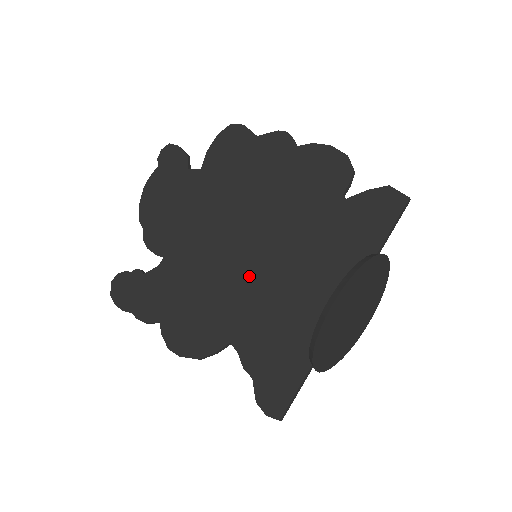
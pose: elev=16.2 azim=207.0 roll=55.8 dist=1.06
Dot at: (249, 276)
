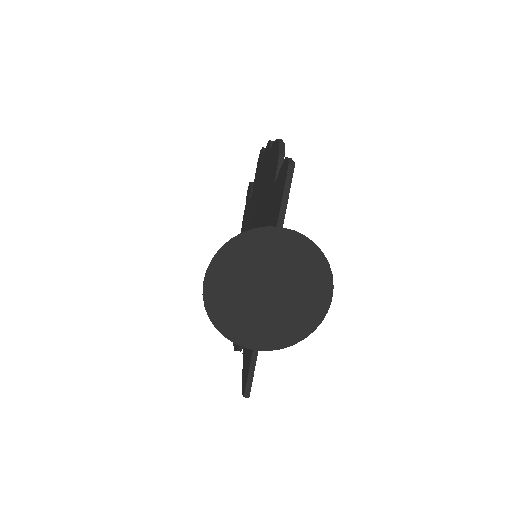
Dot at: occluded
